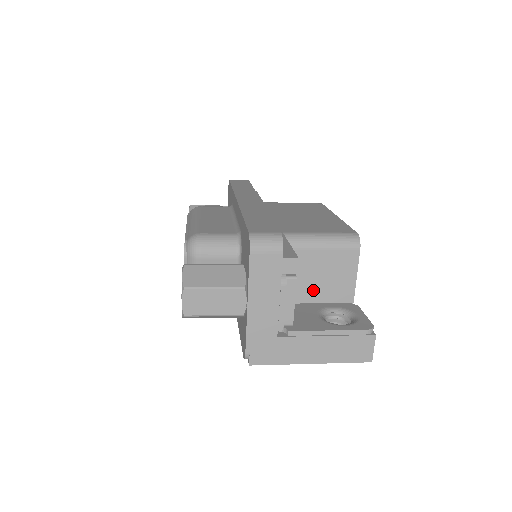
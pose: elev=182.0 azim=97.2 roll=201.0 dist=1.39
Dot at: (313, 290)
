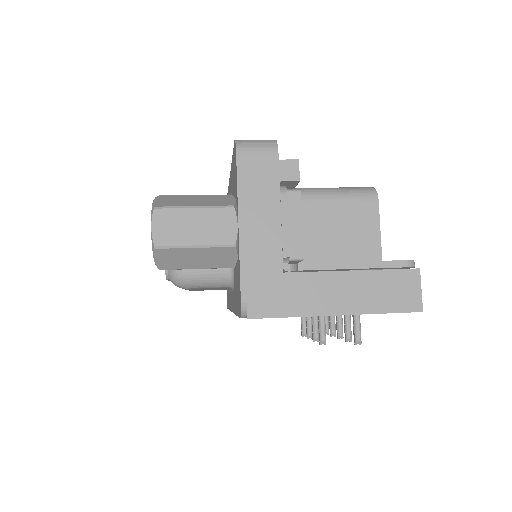
Dot at: (328, 254)
